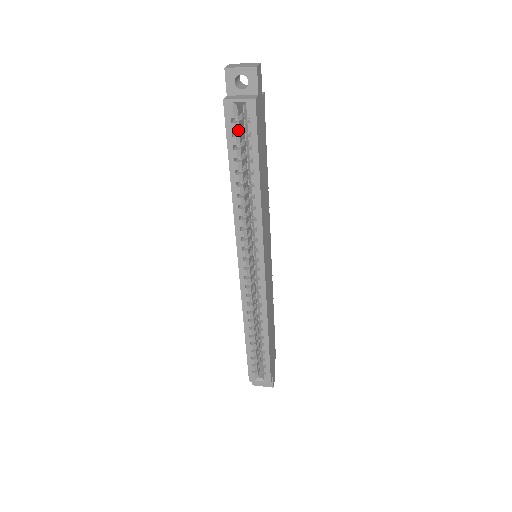
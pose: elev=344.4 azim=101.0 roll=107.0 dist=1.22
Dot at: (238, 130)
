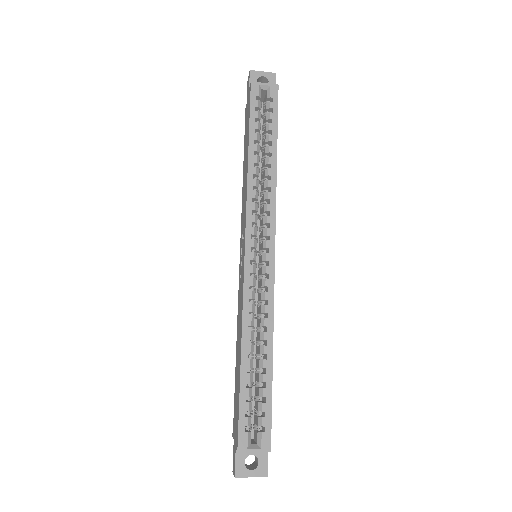
Dot at: (260, 108)
